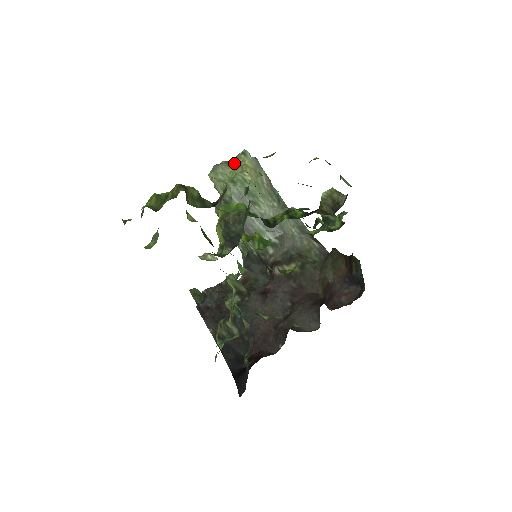
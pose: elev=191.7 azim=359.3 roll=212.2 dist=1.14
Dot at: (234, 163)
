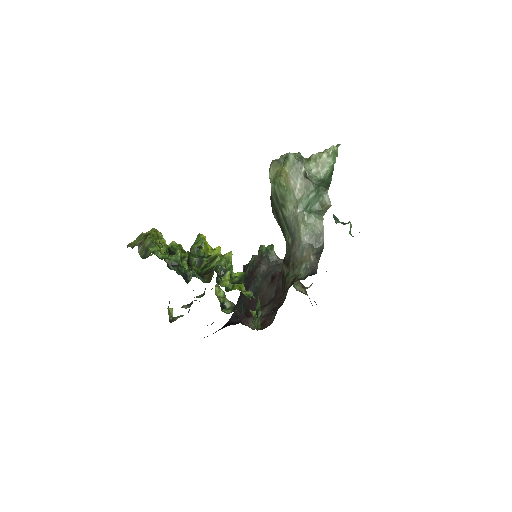
Dot at: (283, 162)
